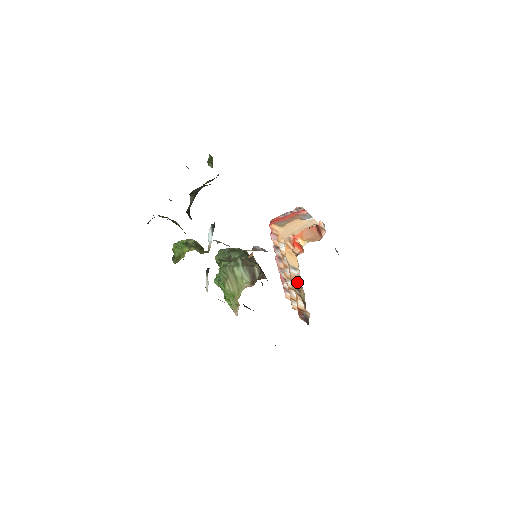
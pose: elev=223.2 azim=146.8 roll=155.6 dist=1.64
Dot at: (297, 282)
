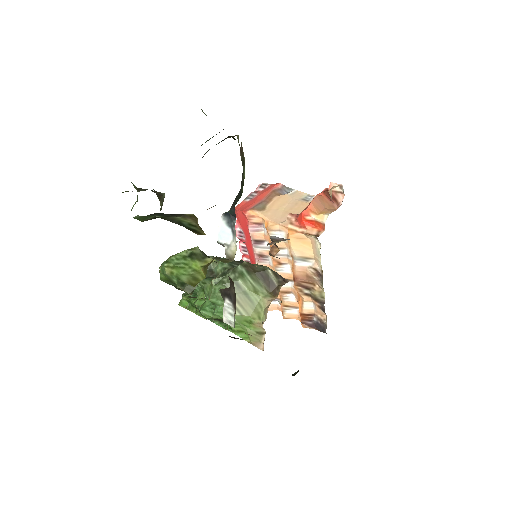
Dot at: (307, 277)
